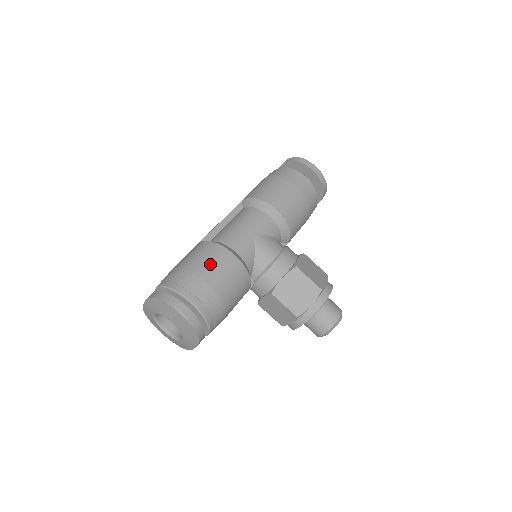
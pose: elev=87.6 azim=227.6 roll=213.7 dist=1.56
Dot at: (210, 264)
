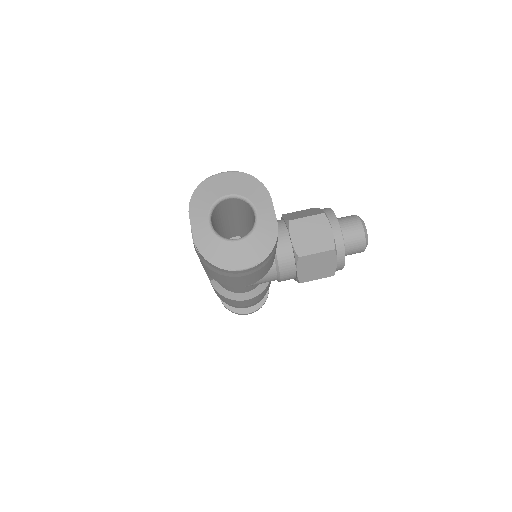
Dot at: occluded
